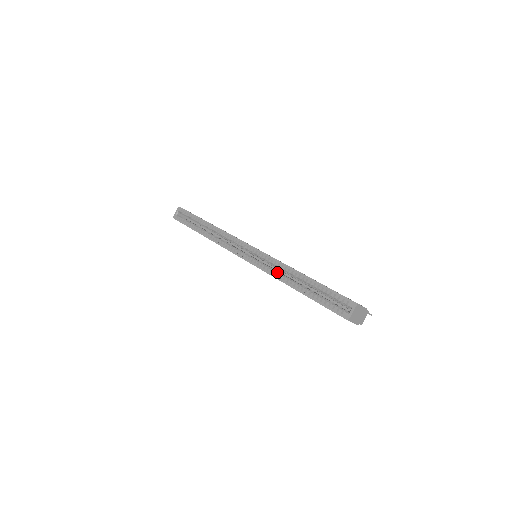
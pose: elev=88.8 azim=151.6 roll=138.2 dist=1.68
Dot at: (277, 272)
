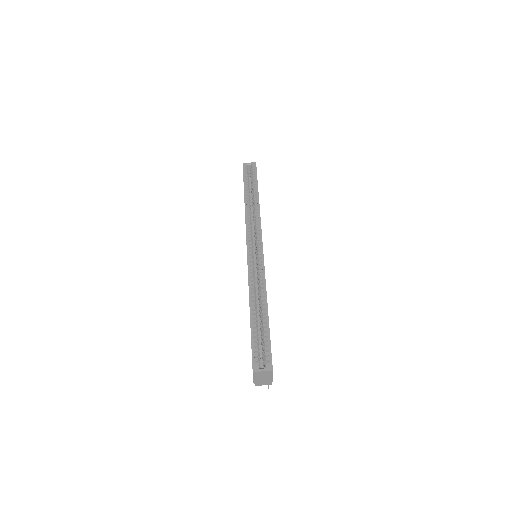
Dot at: occluded
